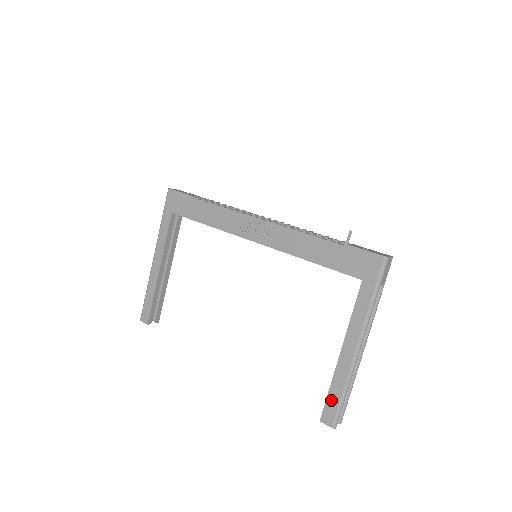
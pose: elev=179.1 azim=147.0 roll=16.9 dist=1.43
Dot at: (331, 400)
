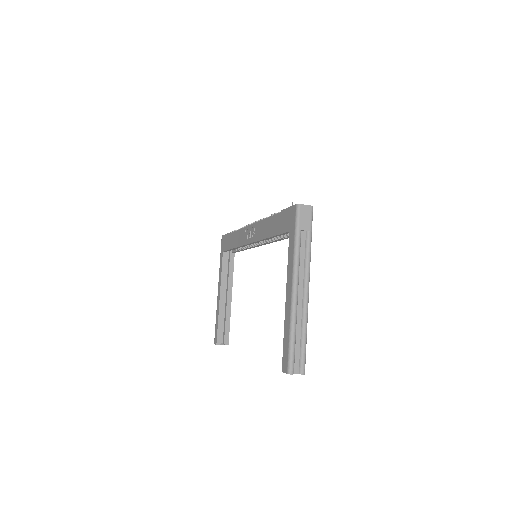
Dot at: (285, 347)
